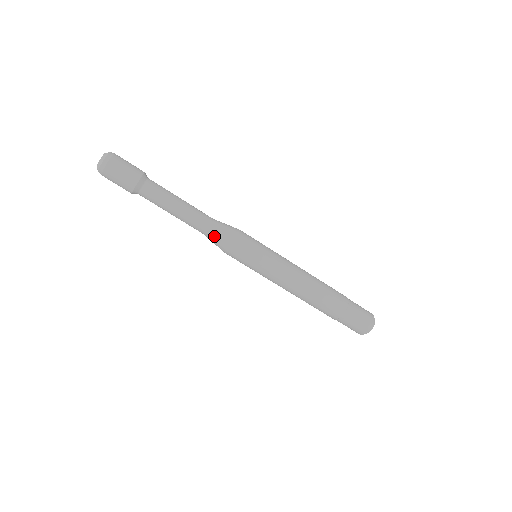
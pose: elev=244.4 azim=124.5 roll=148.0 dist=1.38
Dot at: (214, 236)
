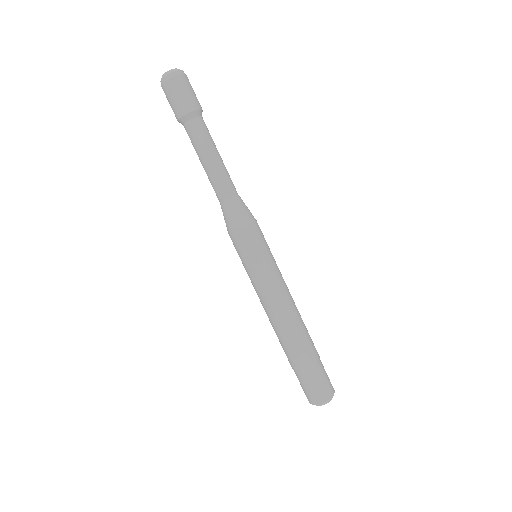
Dot at: (234, 206)
